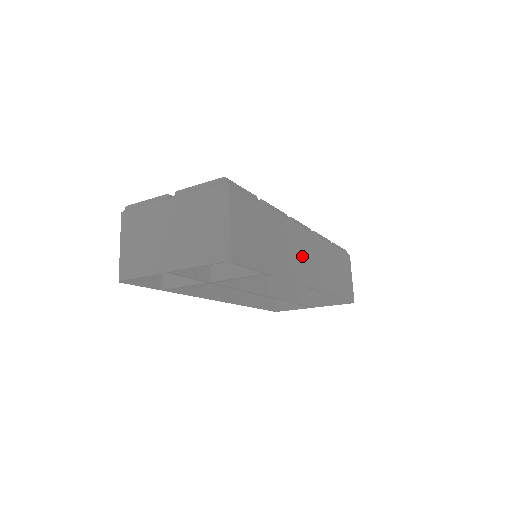
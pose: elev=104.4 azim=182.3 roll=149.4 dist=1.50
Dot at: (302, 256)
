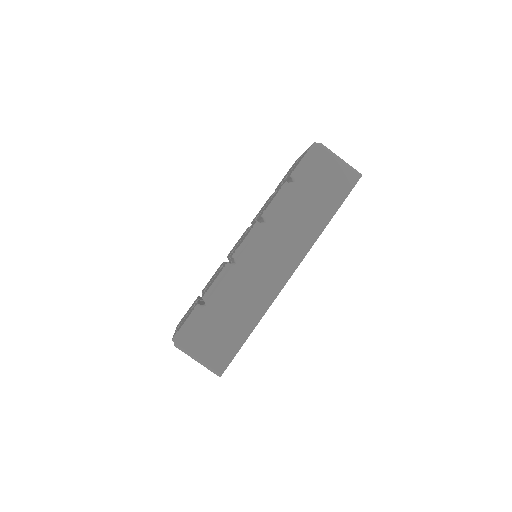
Dot at: (266, 267)
